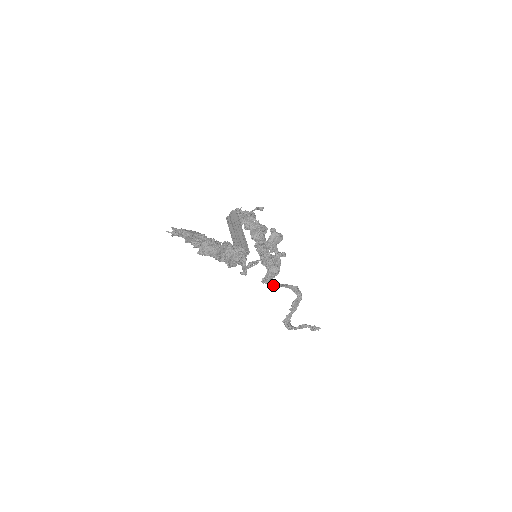
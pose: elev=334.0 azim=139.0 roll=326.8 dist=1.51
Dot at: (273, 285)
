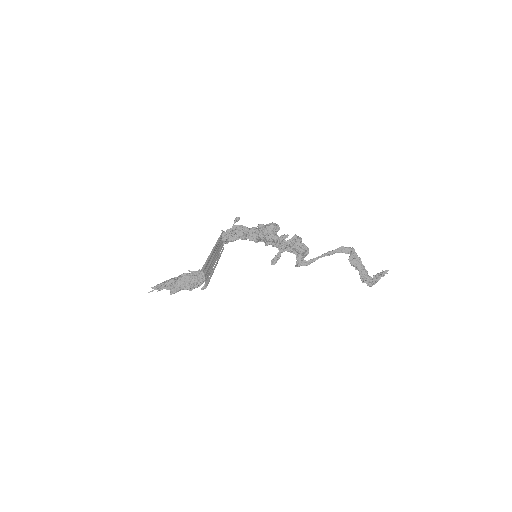
Dot at: (309, 263)
